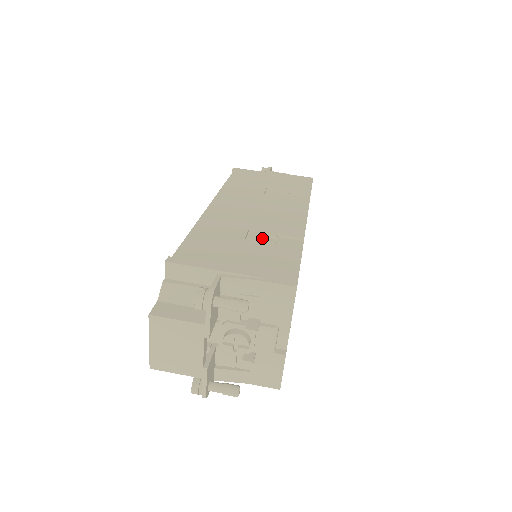
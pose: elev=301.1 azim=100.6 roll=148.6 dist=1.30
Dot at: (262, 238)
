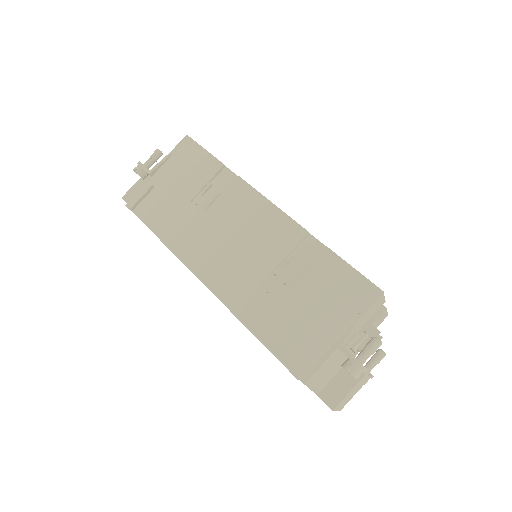
Dot at: (288, 268)
